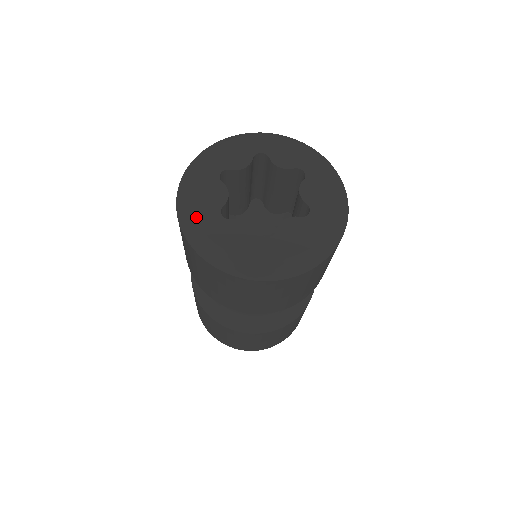
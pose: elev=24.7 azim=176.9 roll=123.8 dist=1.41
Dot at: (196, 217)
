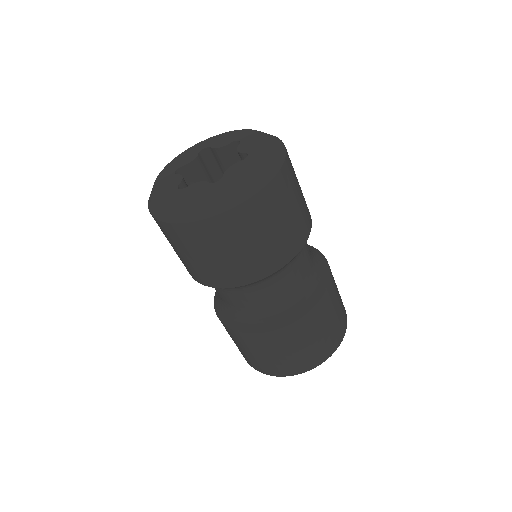
Dot at: (159, 199)
